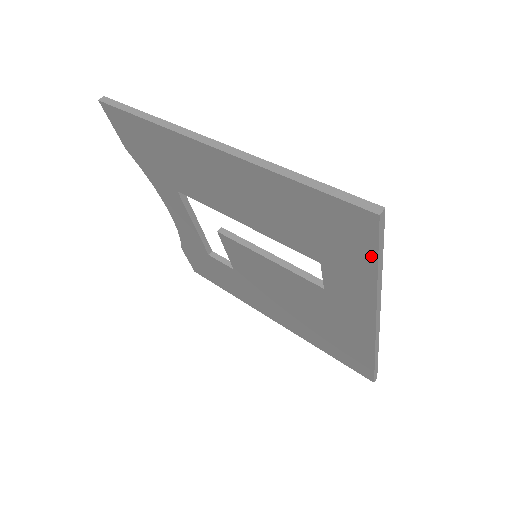
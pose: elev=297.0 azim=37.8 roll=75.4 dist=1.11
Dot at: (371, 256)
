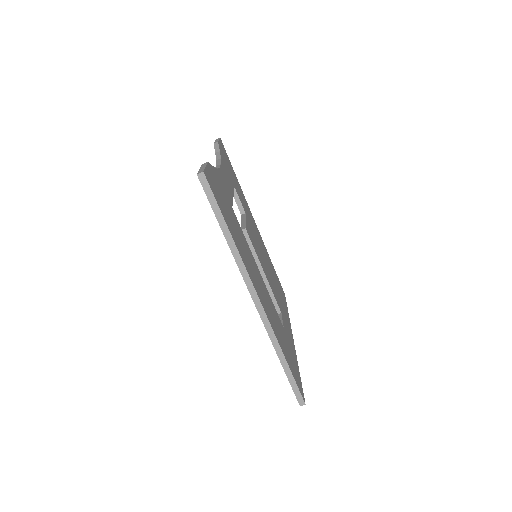
Dot at: occluded
